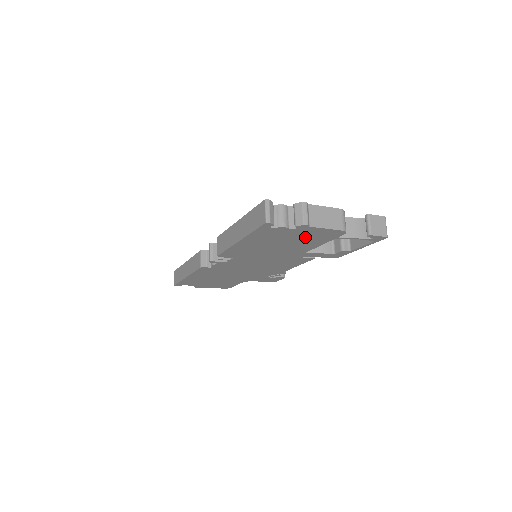
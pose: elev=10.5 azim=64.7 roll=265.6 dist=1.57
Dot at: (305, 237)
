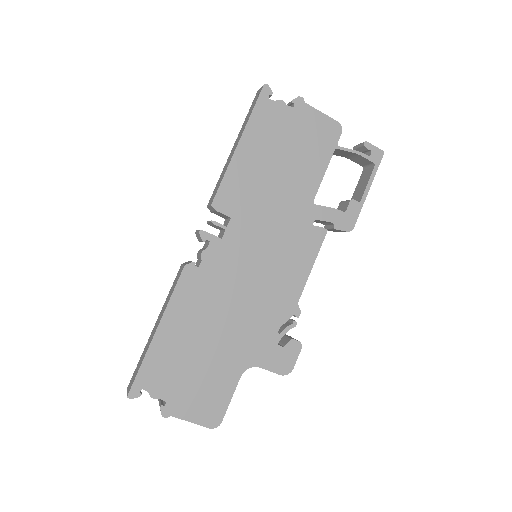
Dot at: (305, 139)
